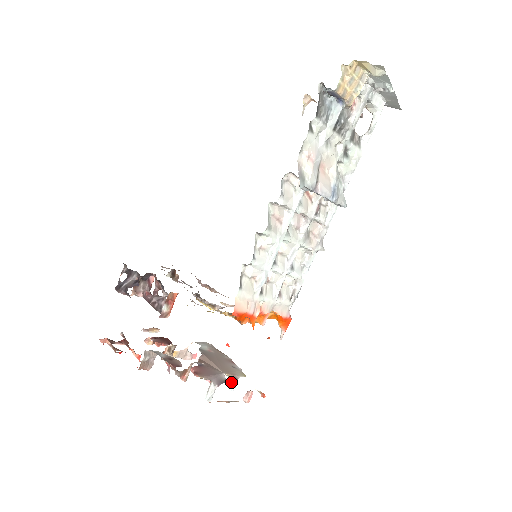
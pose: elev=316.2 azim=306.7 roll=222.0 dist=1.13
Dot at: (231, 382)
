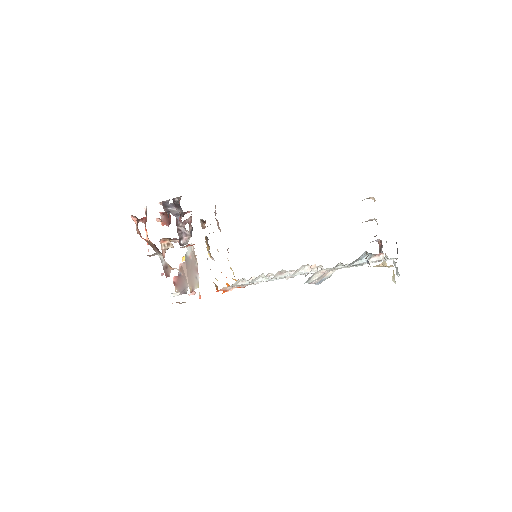
Dot at: occluded
